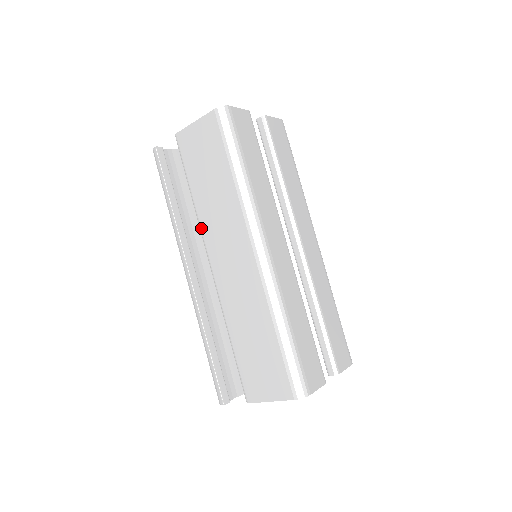
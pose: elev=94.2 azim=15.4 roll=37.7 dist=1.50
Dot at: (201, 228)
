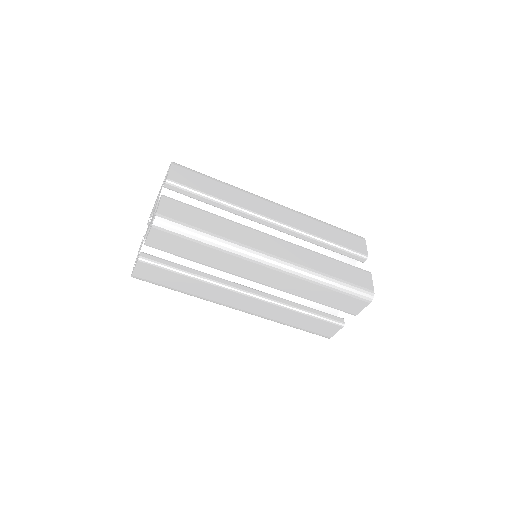
Dot at: occluded
